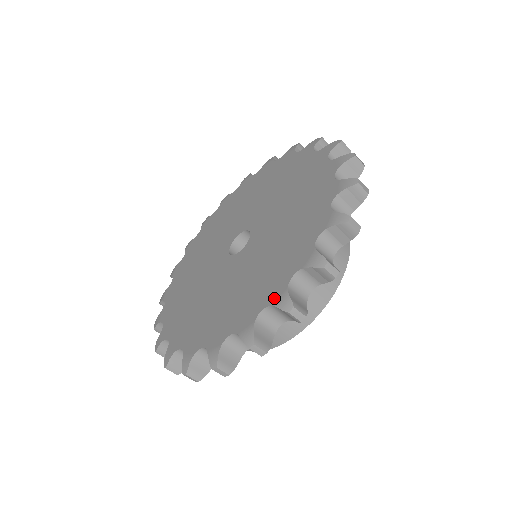
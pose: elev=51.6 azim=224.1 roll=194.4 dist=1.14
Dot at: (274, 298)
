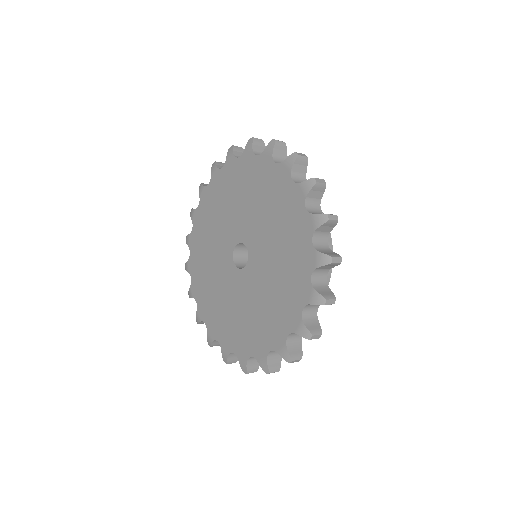
Dot at: (278, 347)
